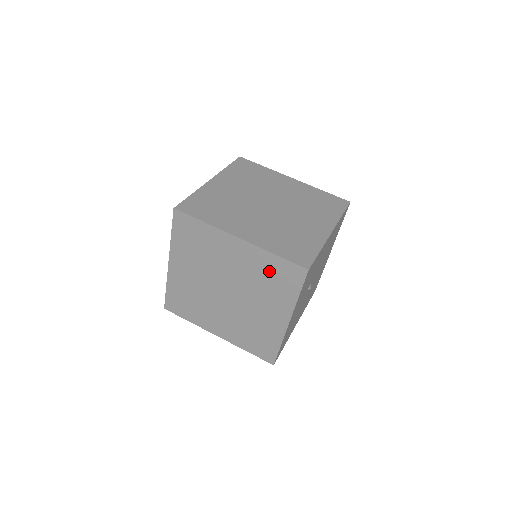
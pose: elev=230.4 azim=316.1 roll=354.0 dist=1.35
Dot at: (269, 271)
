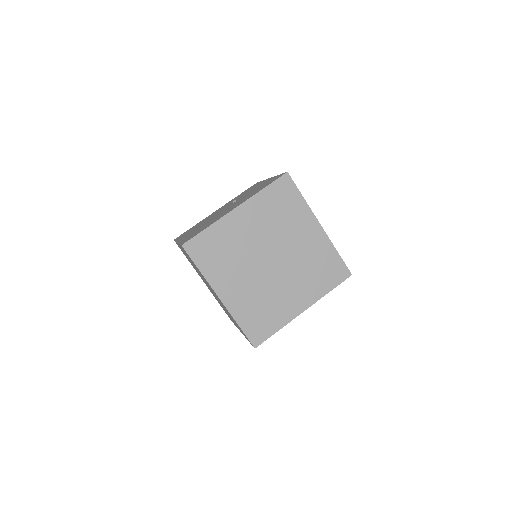
Dot at: occluded
